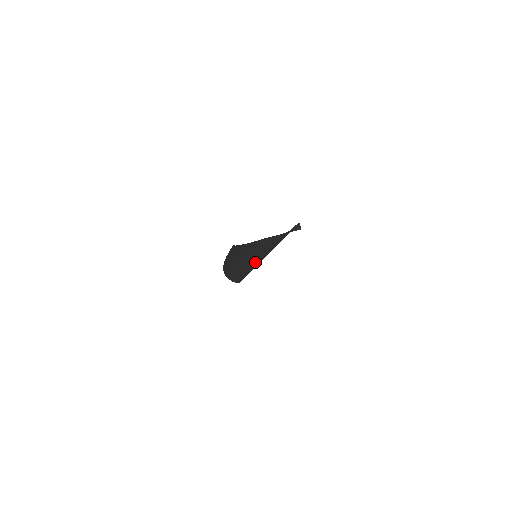
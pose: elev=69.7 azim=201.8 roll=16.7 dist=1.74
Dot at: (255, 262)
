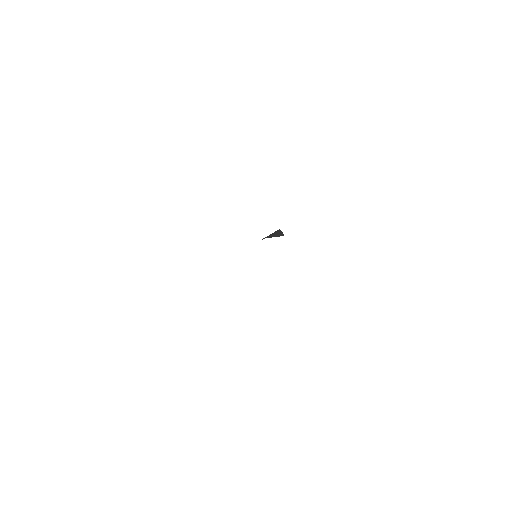
Dot at: occluded
